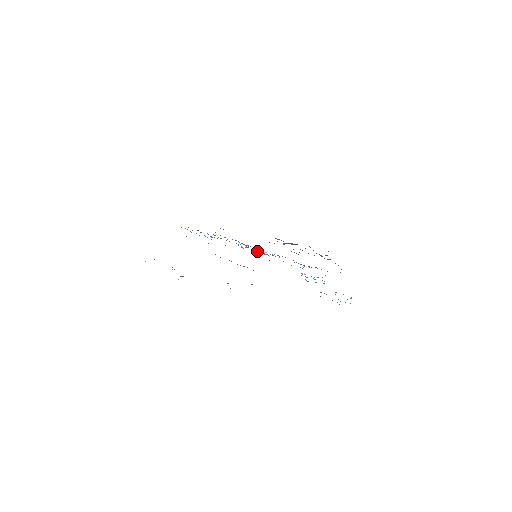
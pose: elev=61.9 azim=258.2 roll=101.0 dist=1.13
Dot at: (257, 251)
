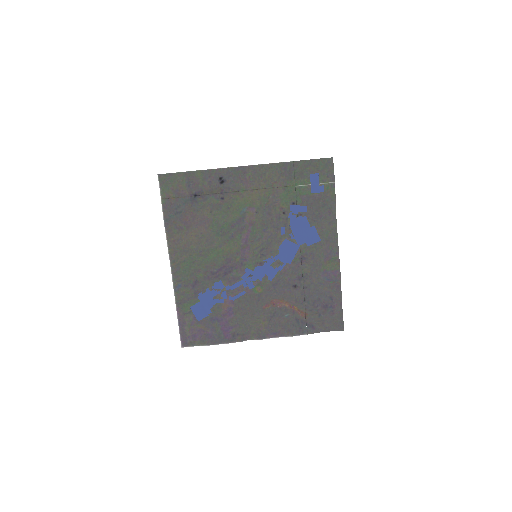
Dot at: (258, 266)
